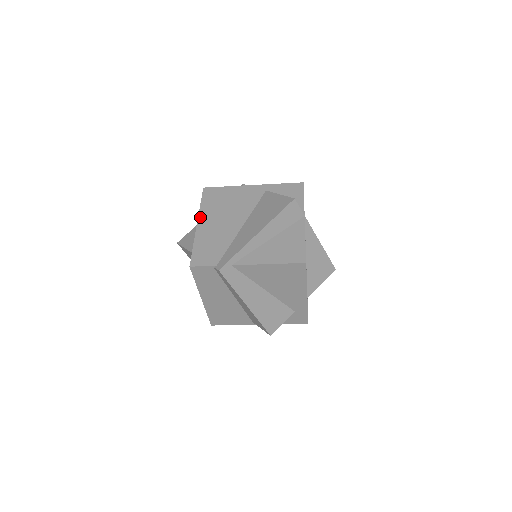
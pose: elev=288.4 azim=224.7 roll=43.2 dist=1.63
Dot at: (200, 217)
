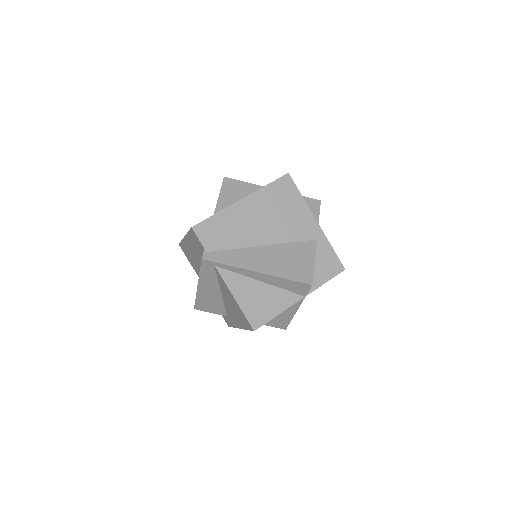
Dot at: (252, 196)
